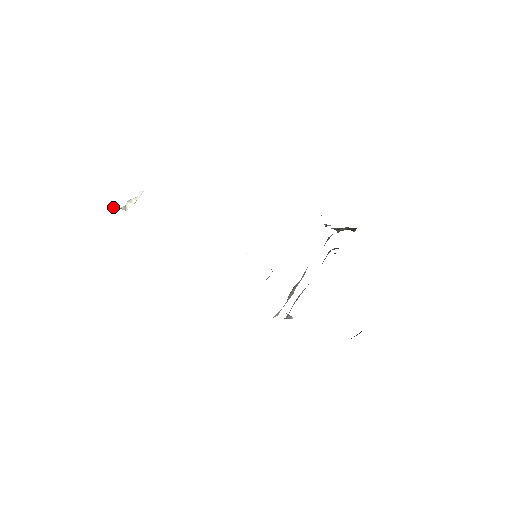
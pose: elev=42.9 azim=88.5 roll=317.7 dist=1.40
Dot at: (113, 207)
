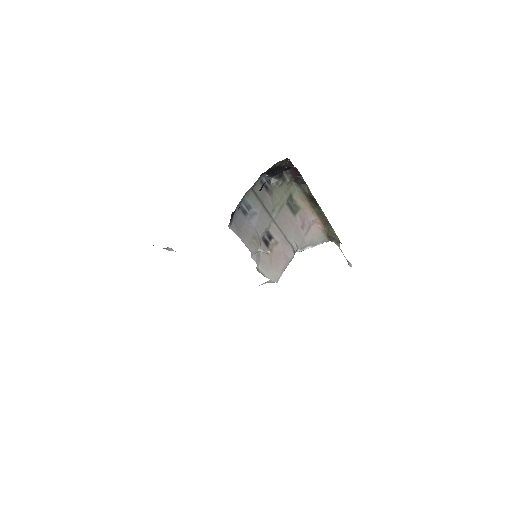
Dot at: occluded
